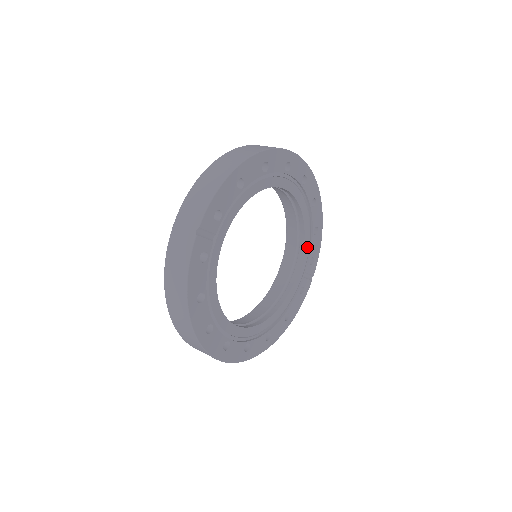
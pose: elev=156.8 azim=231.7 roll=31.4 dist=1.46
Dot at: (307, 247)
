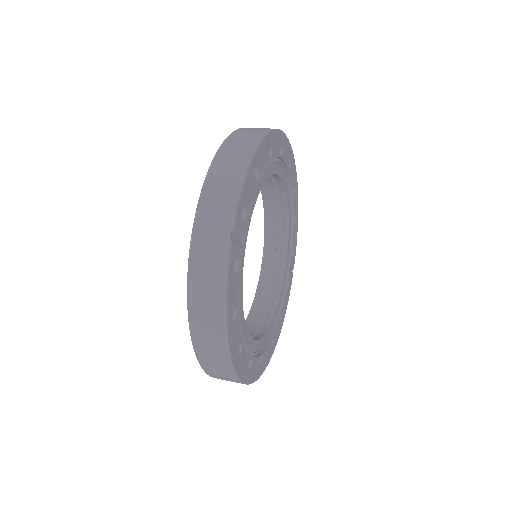
Dot at: (290, 238)
